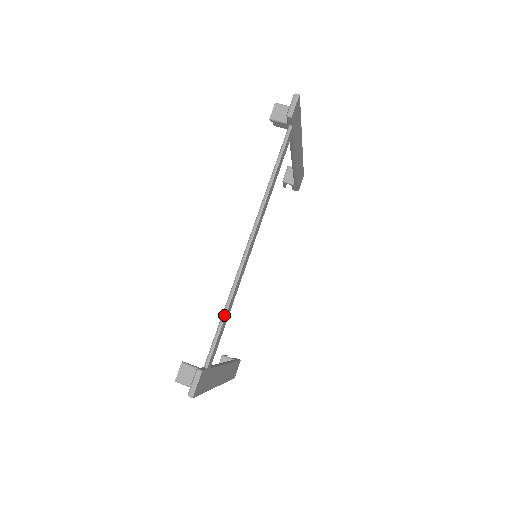
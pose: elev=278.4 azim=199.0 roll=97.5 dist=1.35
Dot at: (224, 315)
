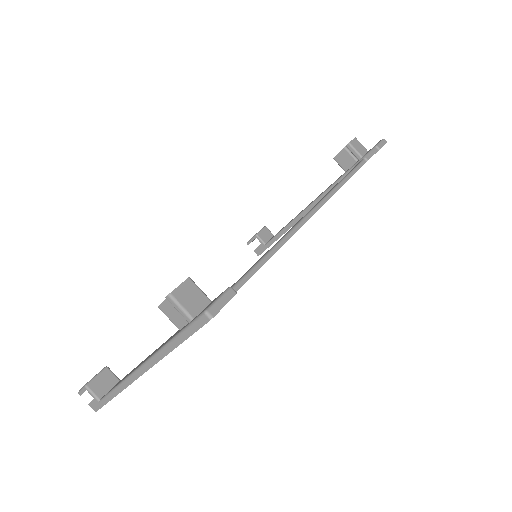
Dot at: (265, 259)
